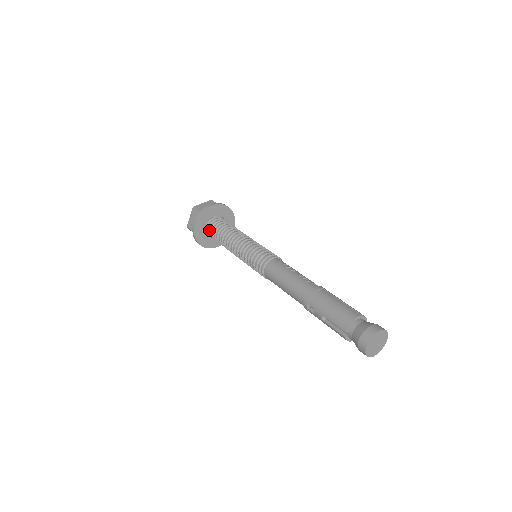
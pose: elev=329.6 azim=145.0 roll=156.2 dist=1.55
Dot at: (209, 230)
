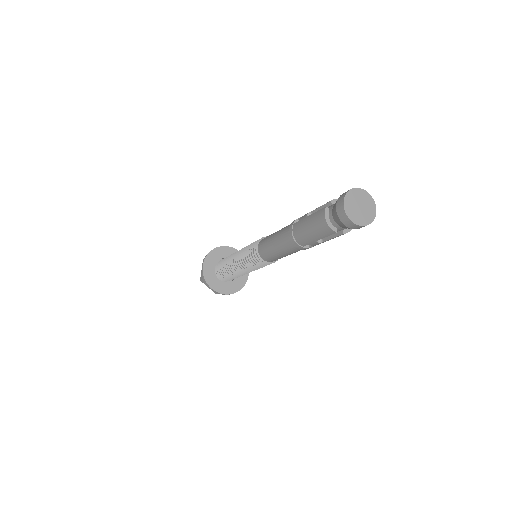
Dot at: occluded
